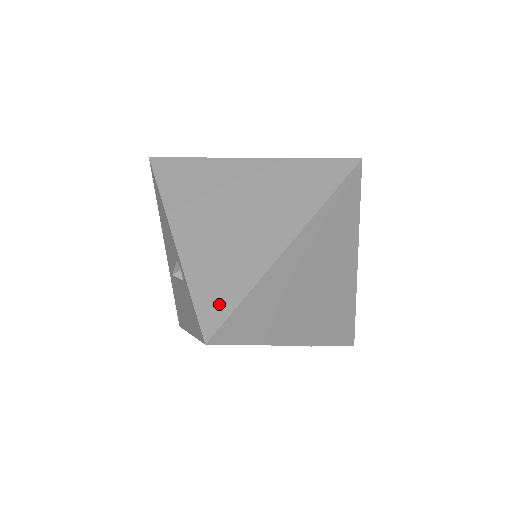
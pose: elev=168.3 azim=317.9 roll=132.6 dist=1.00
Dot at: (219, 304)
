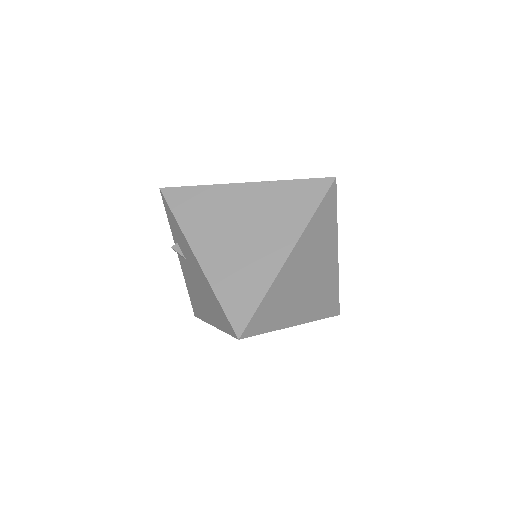
Dot at: occluded
